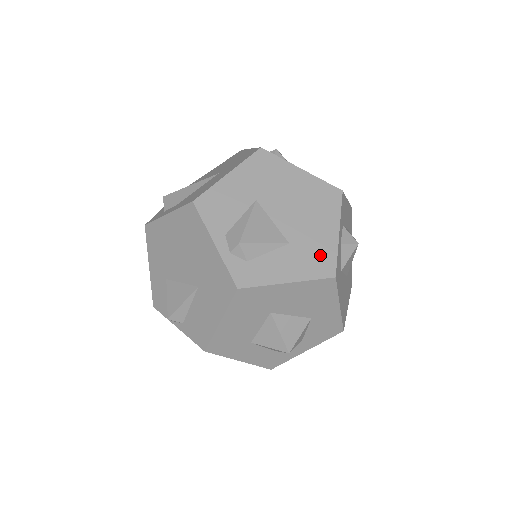
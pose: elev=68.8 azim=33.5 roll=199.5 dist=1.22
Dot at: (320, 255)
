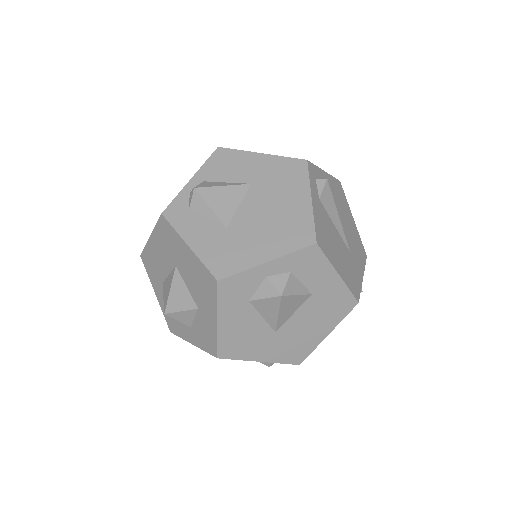
Dot at: (232, 257)
